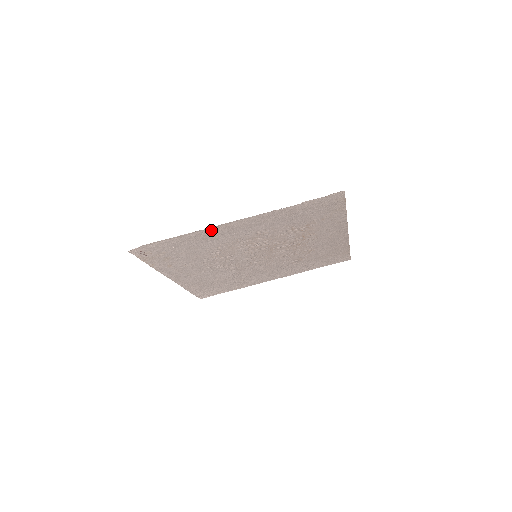
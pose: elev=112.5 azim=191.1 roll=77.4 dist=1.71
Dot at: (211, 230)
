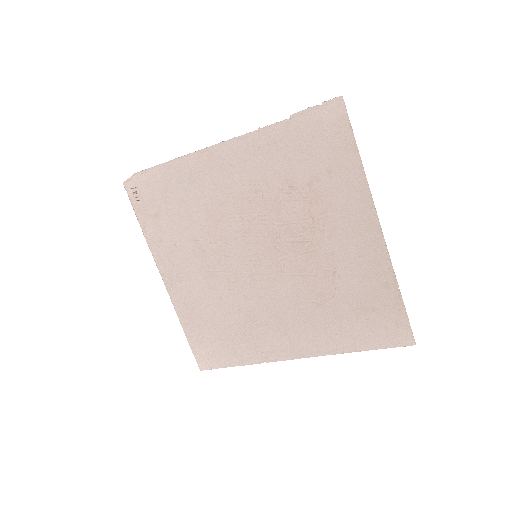
Dot at: (197, 159)
